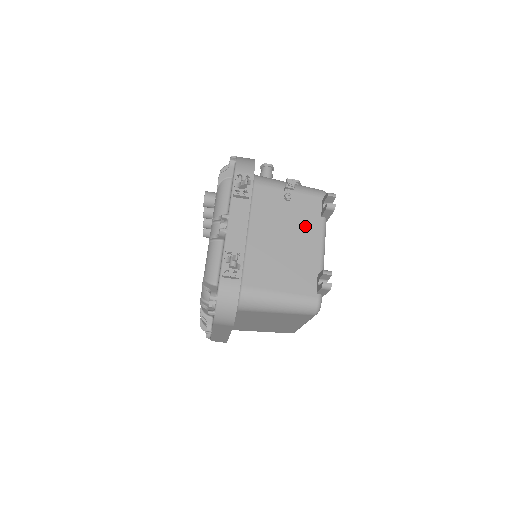
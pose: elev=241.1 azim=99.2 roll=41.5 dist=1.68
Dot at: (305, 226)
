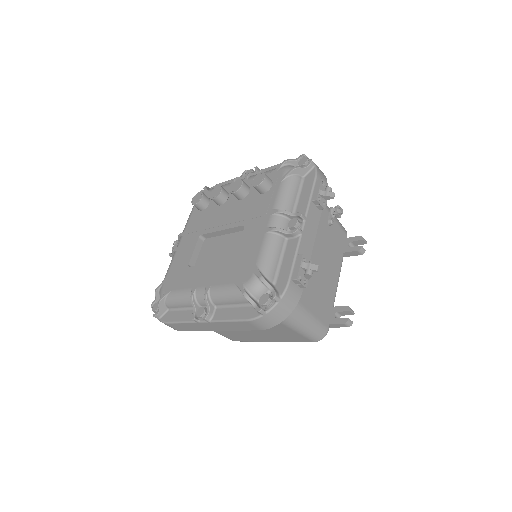
Dot at: (334, 256)
